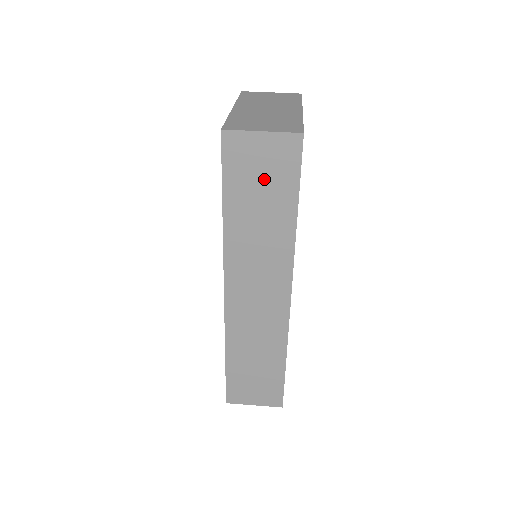
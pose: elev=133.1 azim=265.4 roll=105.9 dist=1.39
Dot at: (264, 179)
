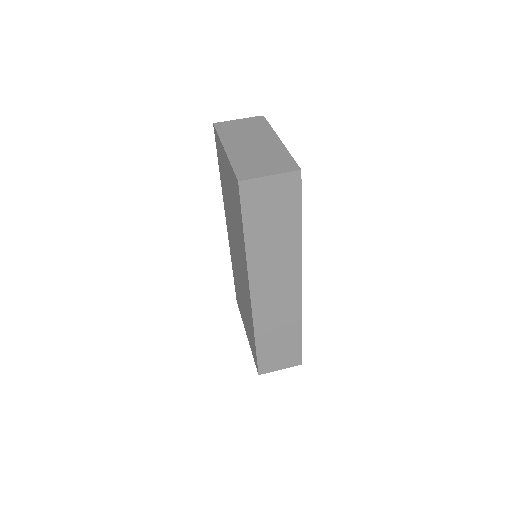
Dot at: (274, 208)
